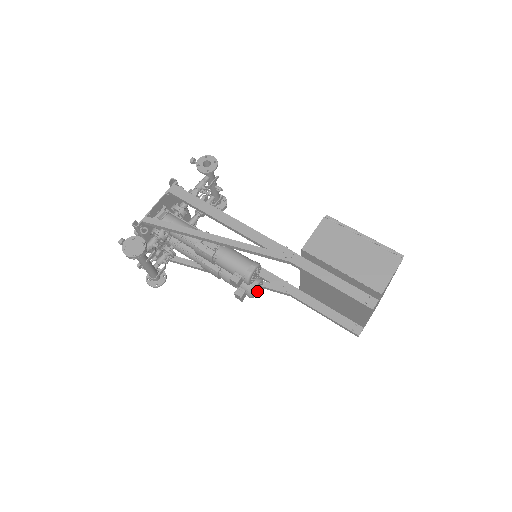
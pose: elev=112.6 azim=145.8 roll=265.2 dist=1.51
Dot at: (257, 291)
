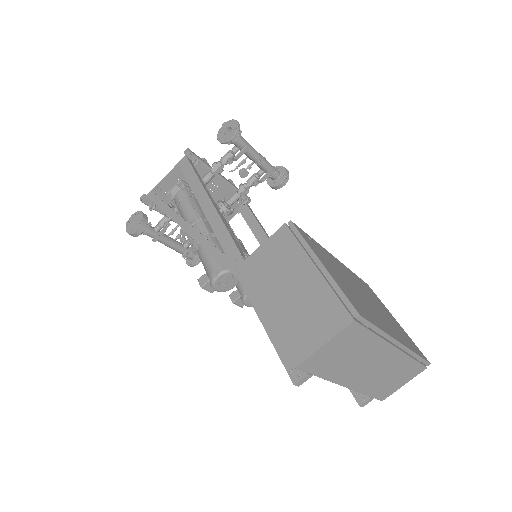
Dot at: occluded
